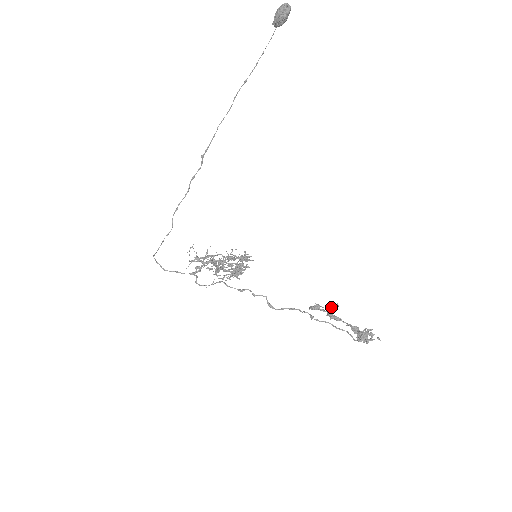
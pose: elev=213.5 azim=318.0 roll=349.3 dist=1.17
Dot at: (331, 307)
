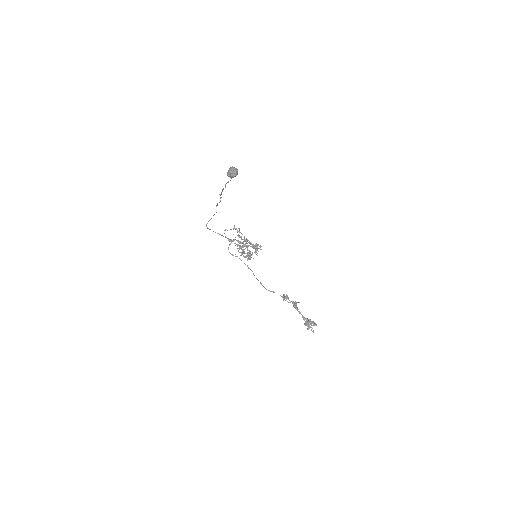
Dot at: (293, 302)
